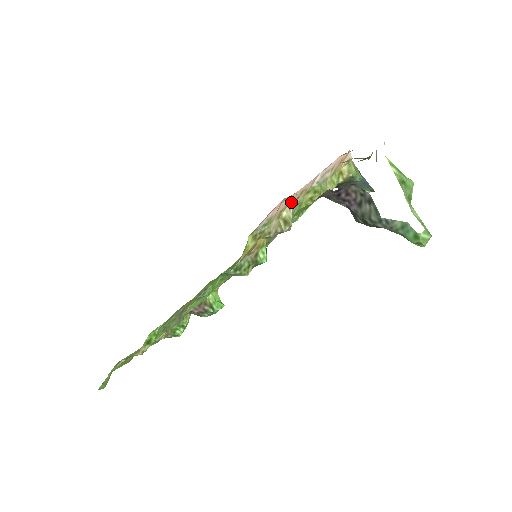
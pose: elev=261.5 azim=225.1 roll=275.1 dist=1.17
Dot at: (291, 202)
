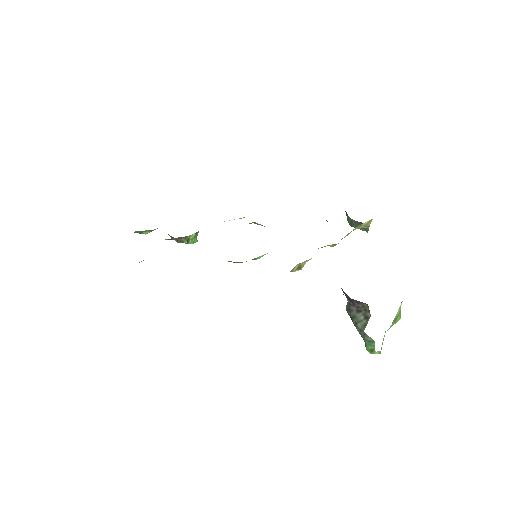
Dot at: occluded
